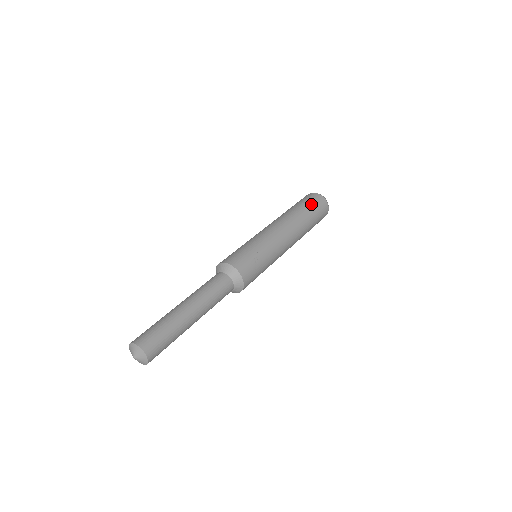
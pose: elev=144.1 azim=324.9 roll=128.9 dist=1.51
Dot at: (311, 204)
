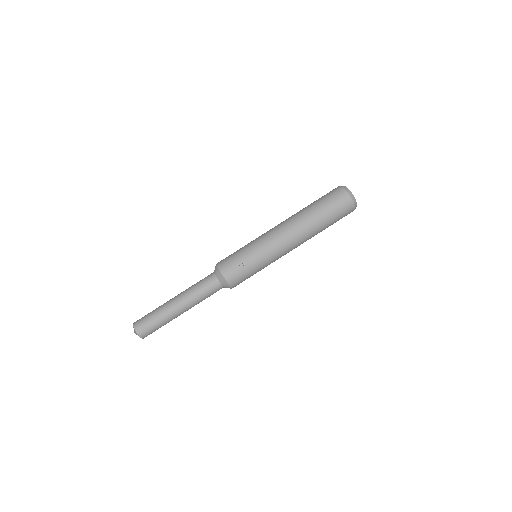
Dot at: (329, 204)
